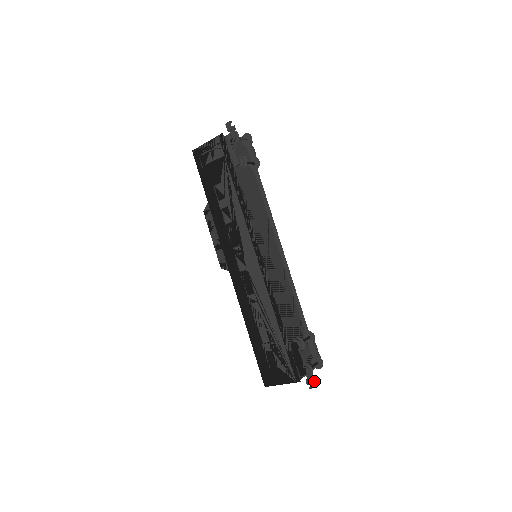
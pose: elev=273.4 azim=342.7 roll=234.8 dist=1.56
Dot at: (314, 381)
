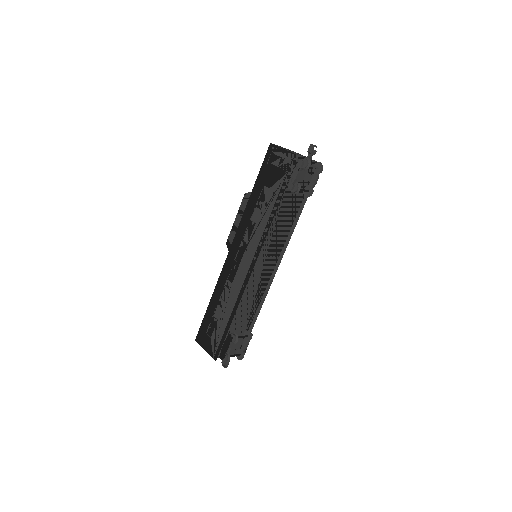
Dot at: (228, 364)
